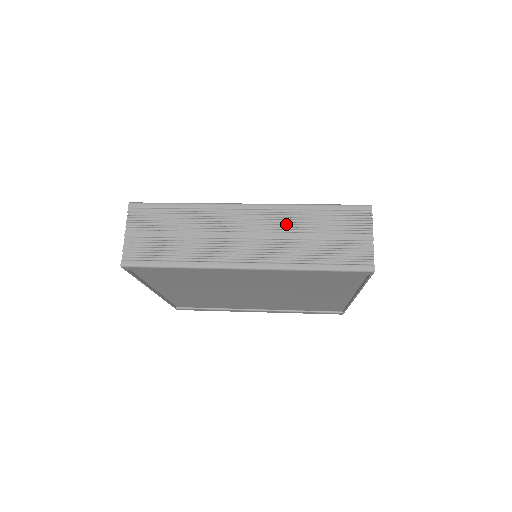
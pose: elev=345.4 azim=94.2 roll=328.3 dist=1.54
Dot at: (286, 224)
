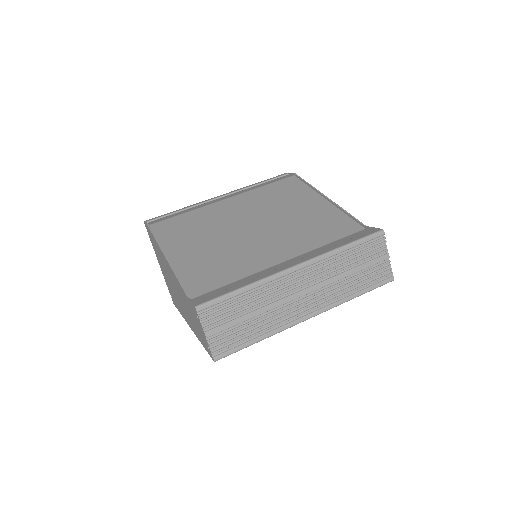
Dot at: (329, 271)
